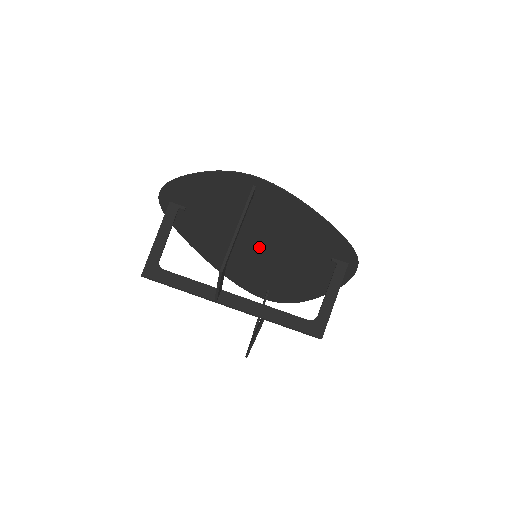
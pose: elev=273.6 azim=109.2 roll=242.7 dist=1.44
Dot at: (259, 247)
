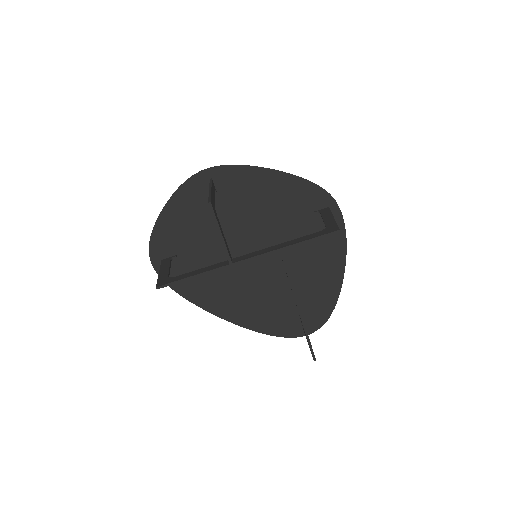
Dot at: occluded
